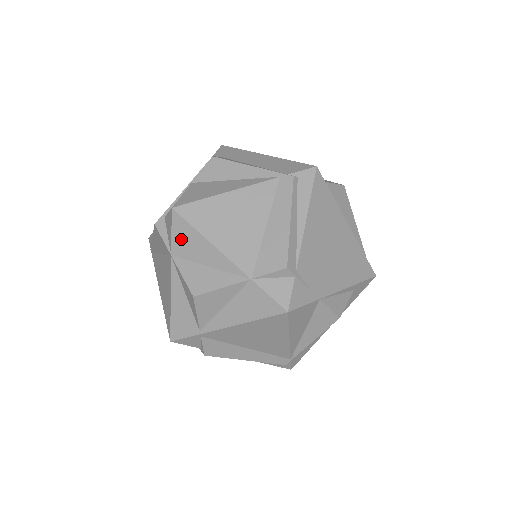
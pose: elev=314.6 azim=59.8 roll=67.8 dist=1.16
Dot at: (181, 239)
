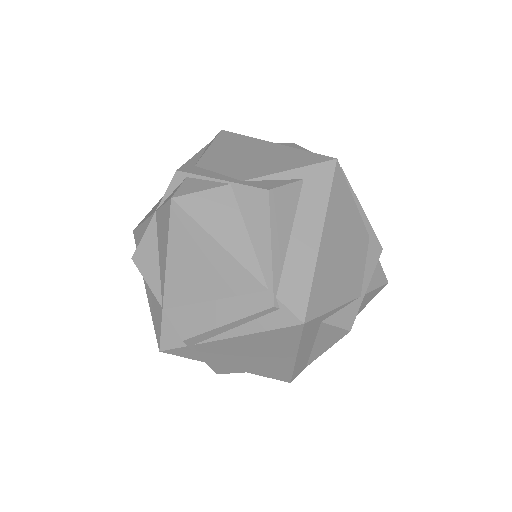
Dot at: (162, 219)
